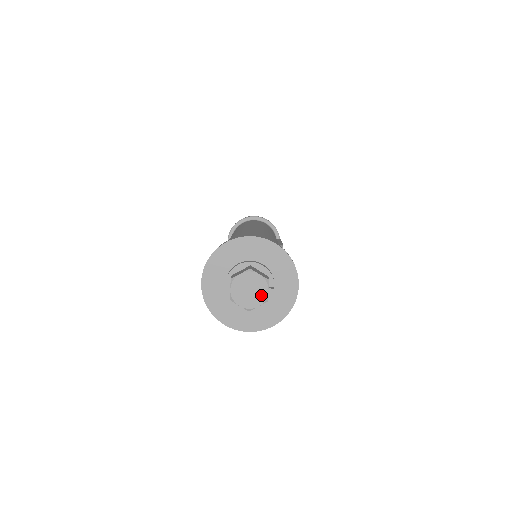
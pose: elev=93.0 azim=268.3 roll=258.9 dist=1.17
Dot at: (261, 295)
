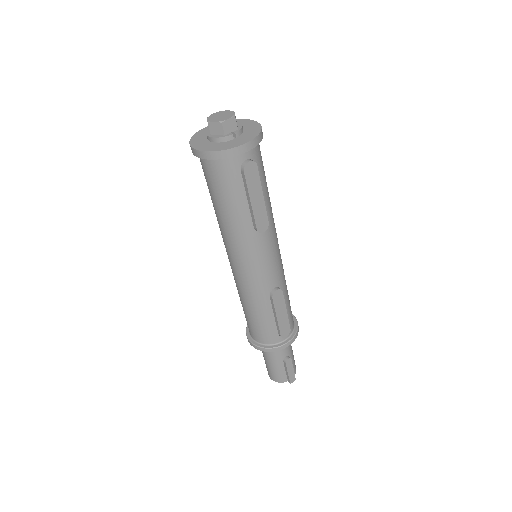
Dot at: (223, 119)
